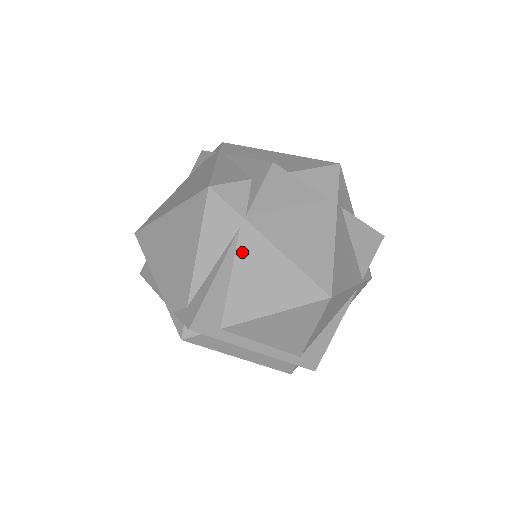
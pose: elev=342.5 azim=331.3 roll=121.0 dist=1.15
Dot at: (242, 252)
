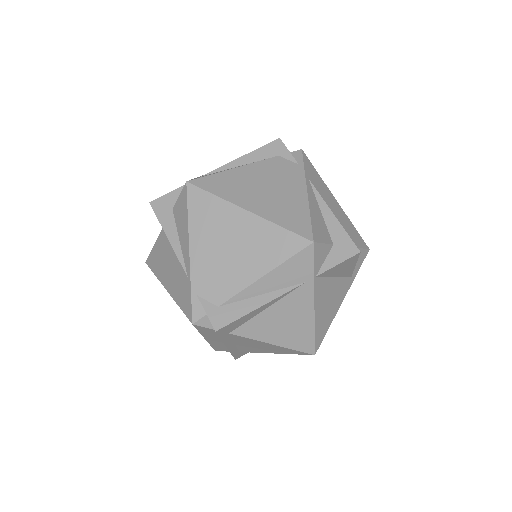
Dot at: (292, 297)
